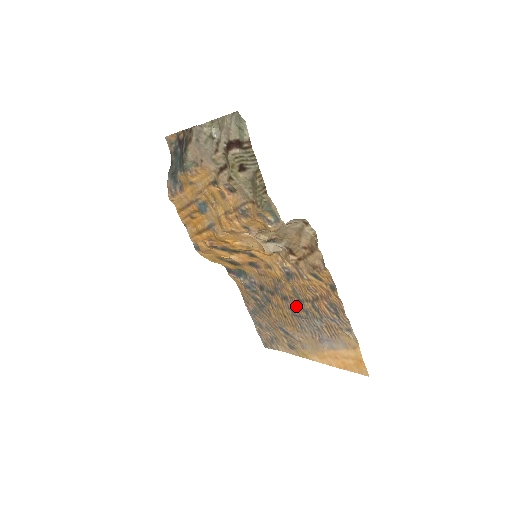
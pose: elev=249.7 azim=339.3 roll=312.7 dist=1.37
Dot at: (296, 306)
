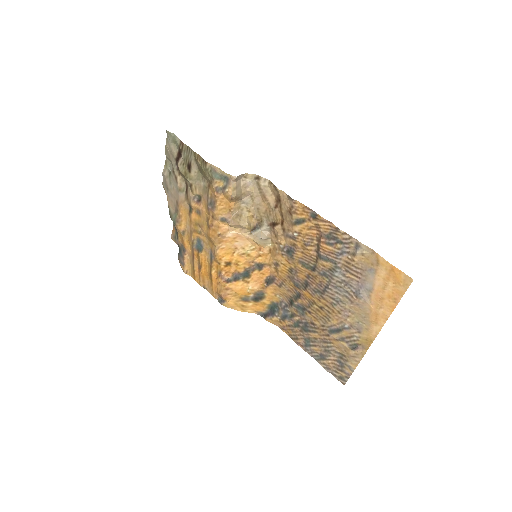
Dot at: (316, 280)
